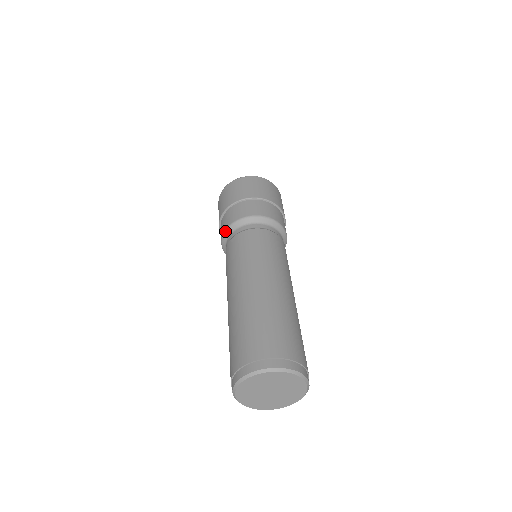
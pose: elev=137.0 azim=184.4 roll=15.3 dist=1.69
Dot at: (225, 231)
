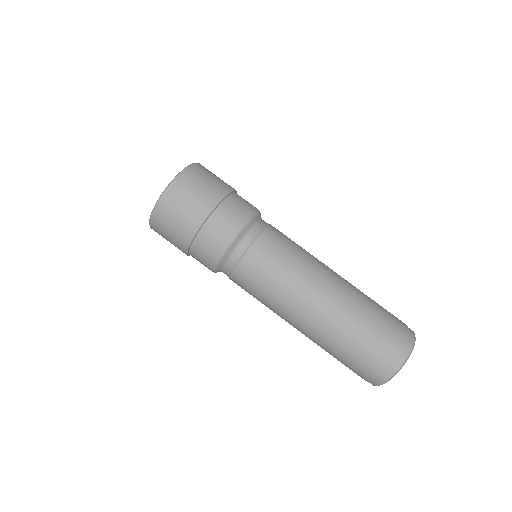
Dot at: (225, 252)
